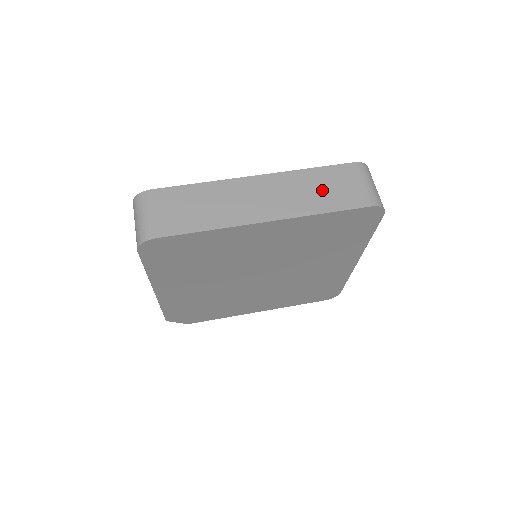
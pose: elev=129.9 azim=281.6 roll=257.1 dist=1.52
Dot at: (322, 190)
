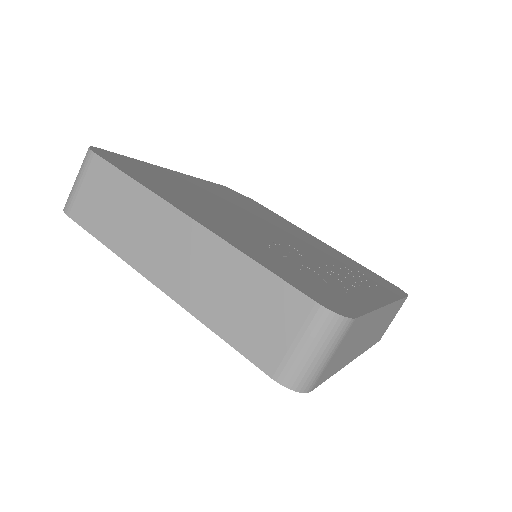
Dot at: (239, 303)
